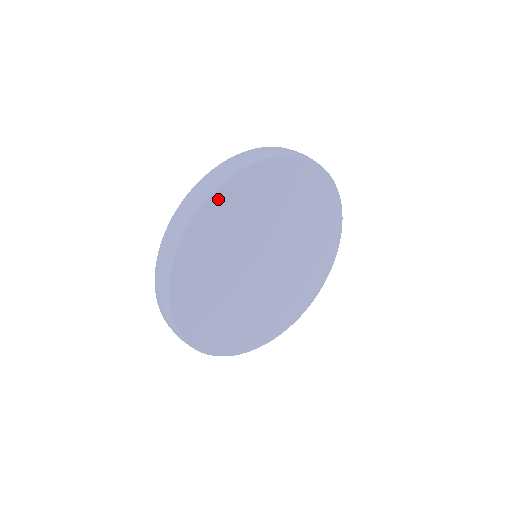
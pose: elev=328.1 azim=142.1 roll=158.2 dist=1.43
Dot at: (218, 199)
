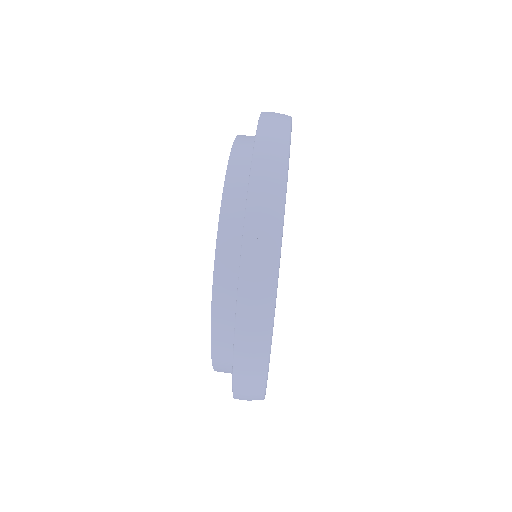
Dot at: occluded
